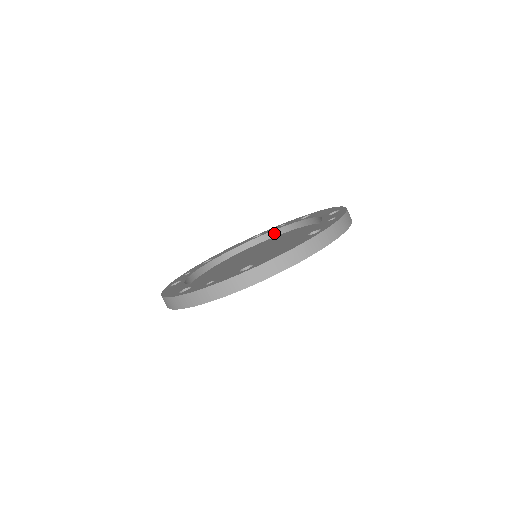
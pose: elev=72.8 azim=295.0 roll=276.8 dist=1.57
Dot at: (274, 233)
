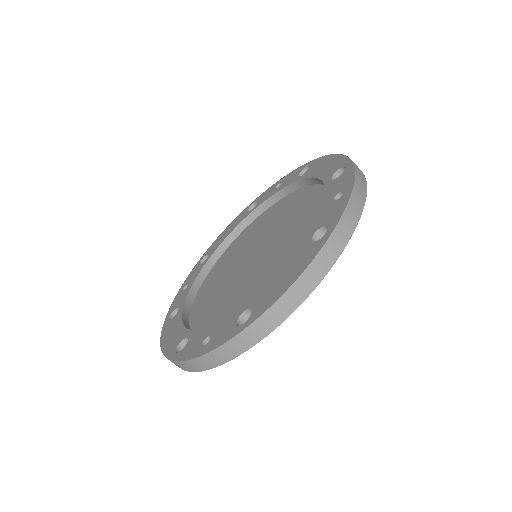
Dot at: (271, 200)
